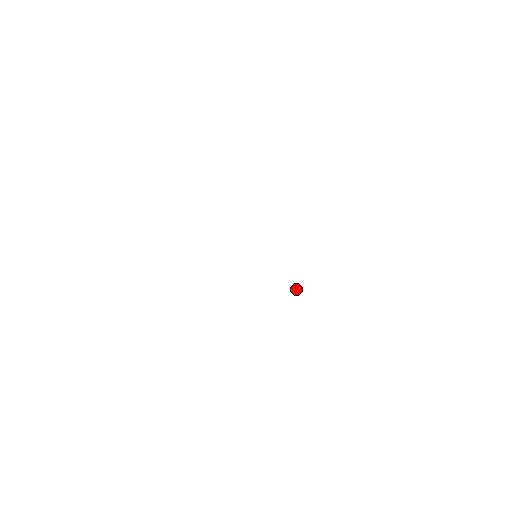
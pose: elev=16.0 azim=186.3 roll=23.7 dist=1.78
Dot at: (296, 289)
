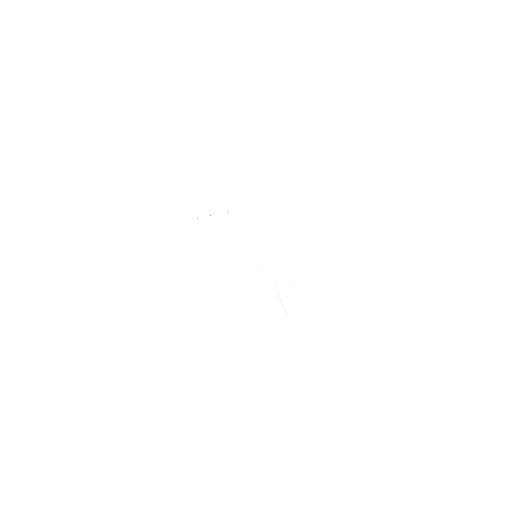
Dot at: (293, 284)
